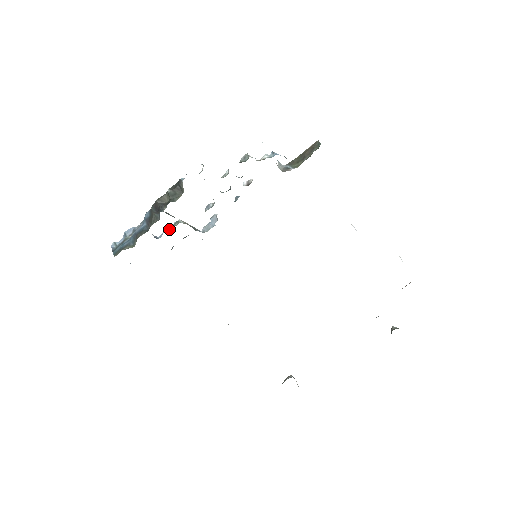
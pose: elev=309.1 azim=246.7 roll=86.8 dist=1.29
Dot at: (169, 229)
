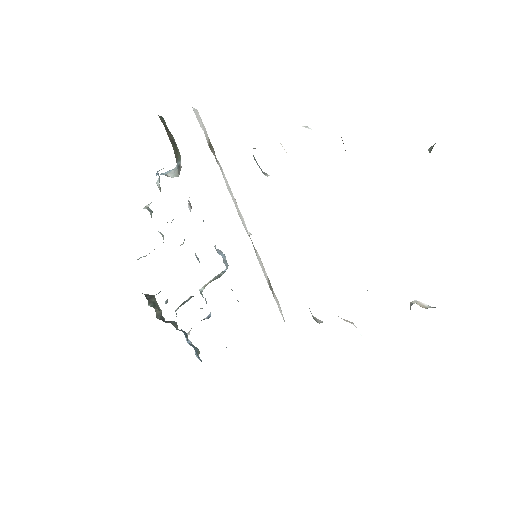
Dot at: (206, 302)
